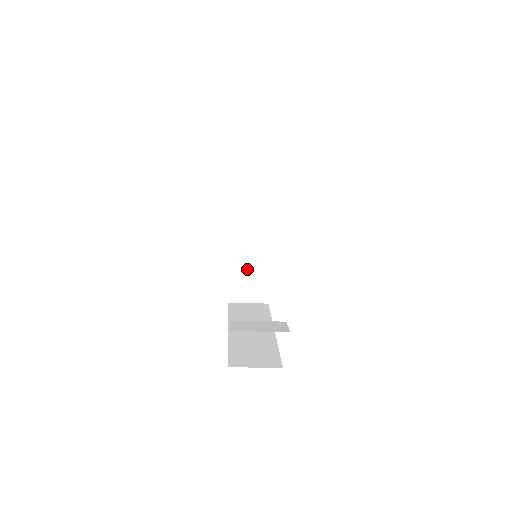
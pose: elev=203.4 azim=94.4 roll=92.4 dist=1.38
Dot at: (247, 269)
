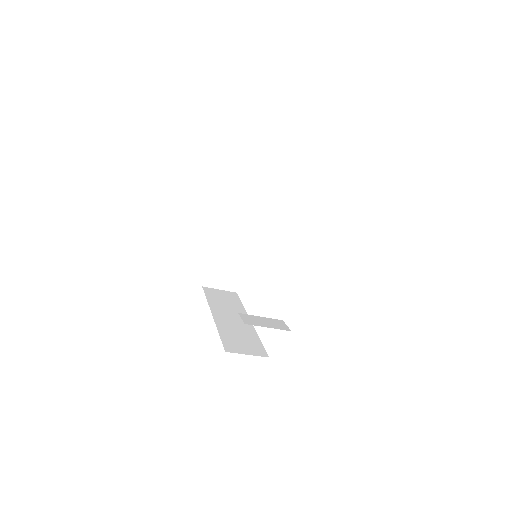
Dot at: (227, 259)
